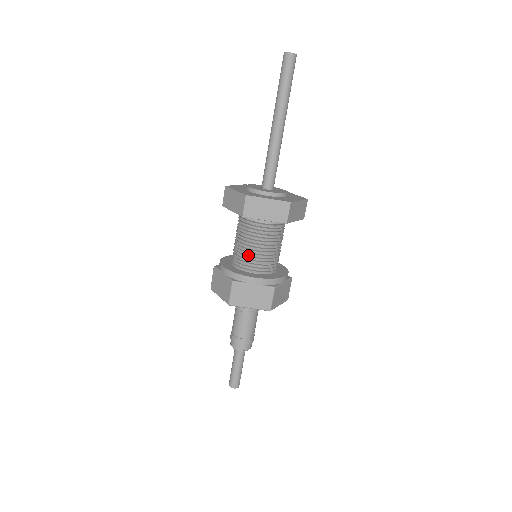
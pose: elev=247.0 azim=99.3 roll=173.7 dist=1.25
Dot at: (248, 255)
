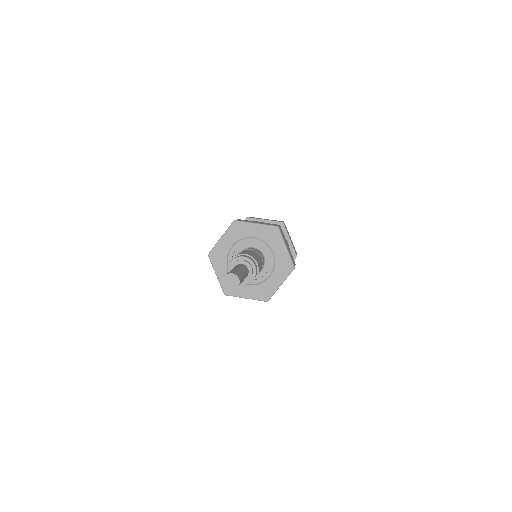
Dot at: occluded
